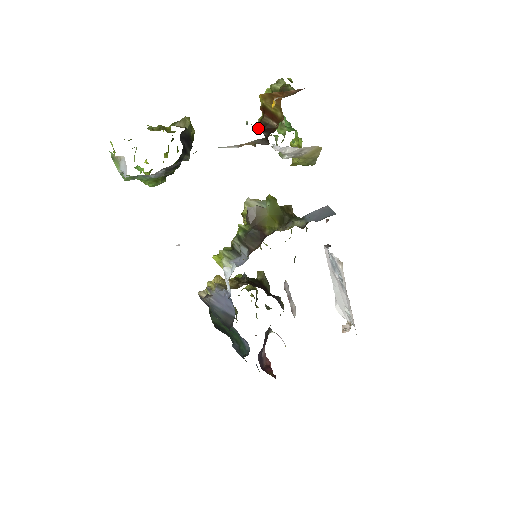
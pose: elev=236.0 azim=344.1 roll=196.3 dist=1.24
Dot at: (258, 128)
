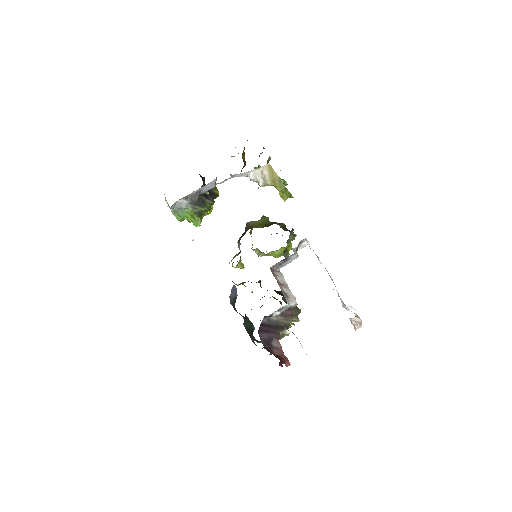
Dot at: occluded
